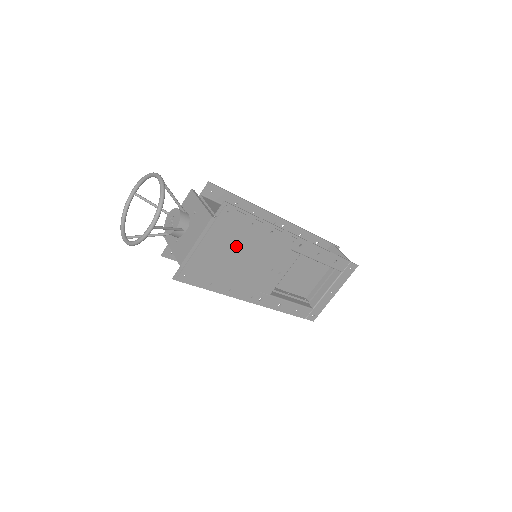
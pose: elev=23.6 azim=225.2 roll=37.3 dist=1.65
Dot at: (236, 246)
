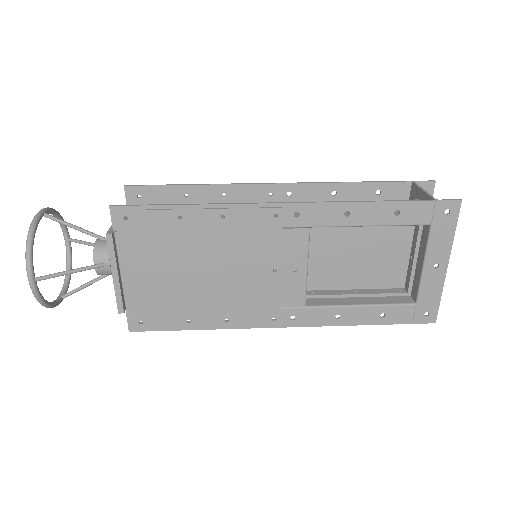
Dot at: (181, 258)
